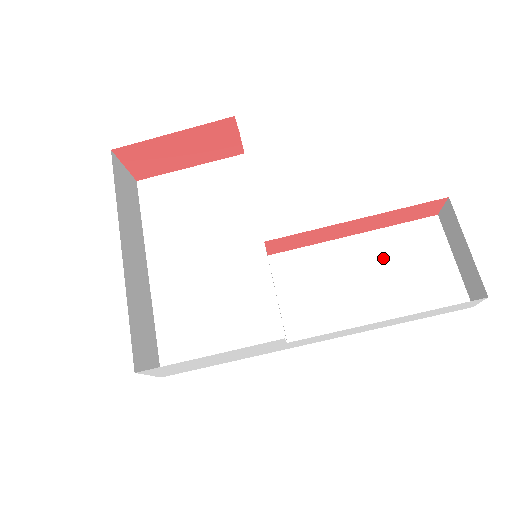
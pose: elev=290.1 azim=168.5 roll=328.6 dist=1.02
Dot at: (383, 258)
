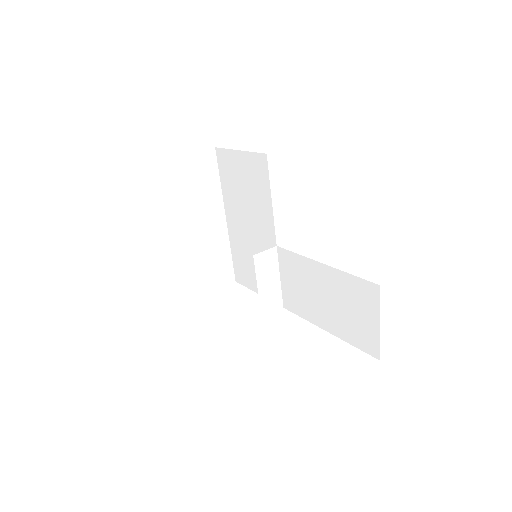
Dot at: (336, 292)
